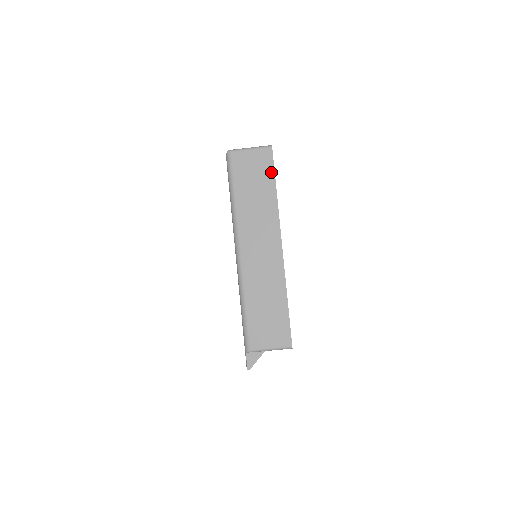
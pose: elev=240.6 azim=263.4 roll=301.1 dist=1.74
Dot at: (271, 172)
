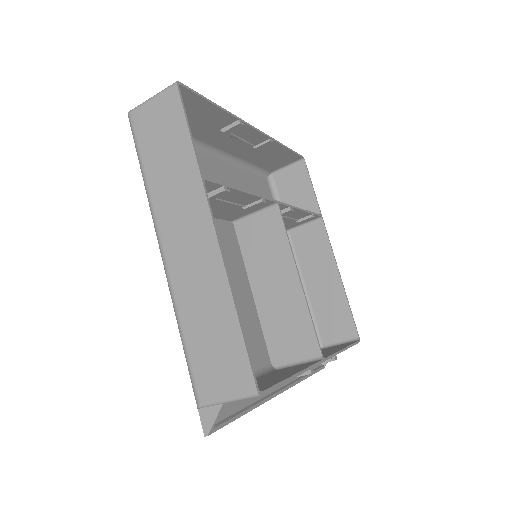
Dot at: (181, 120)
